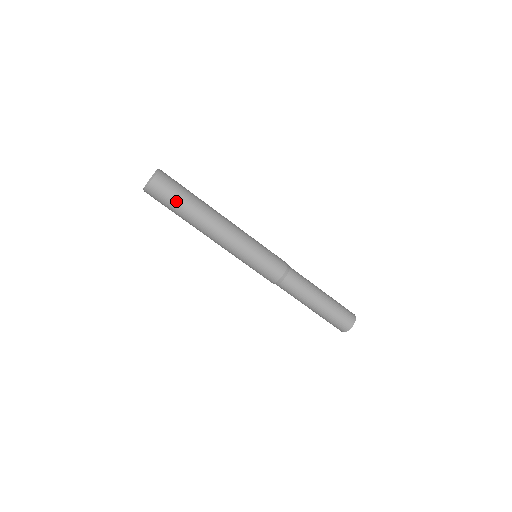
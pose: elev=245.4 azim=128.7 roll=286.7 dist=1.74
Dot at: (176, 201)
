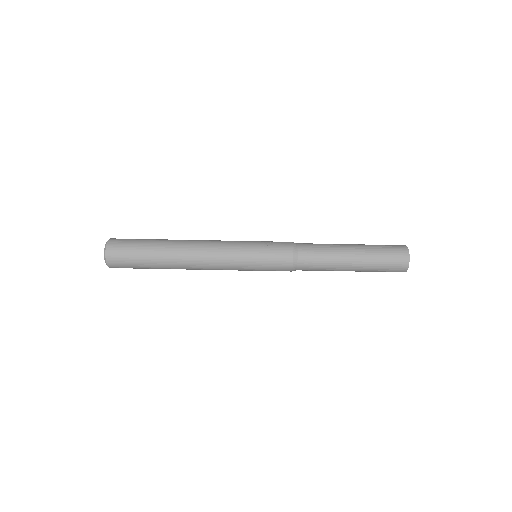
Dot at: (140, 257)
